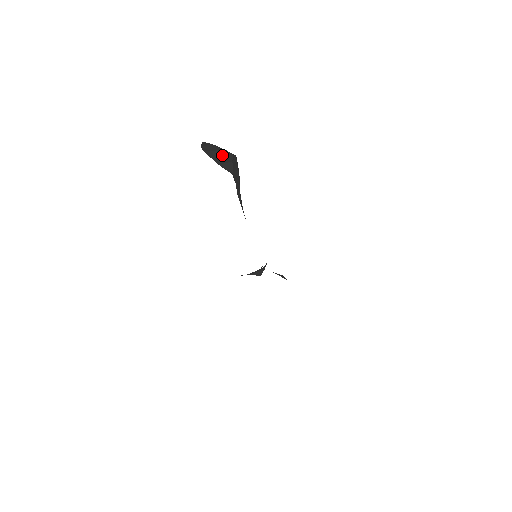
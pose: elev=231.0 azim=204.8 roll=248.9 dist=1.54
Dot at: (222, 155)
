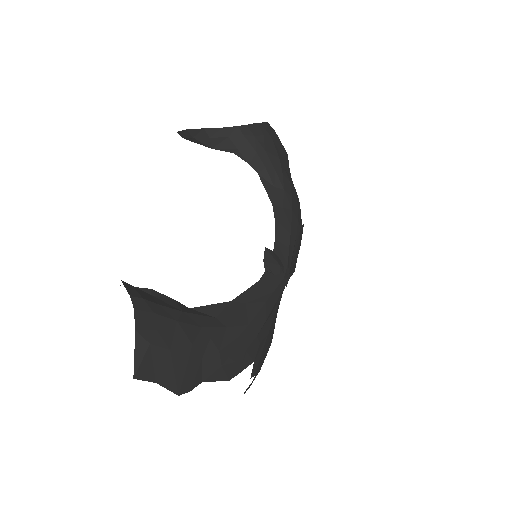
Dot at: (207, 136)
